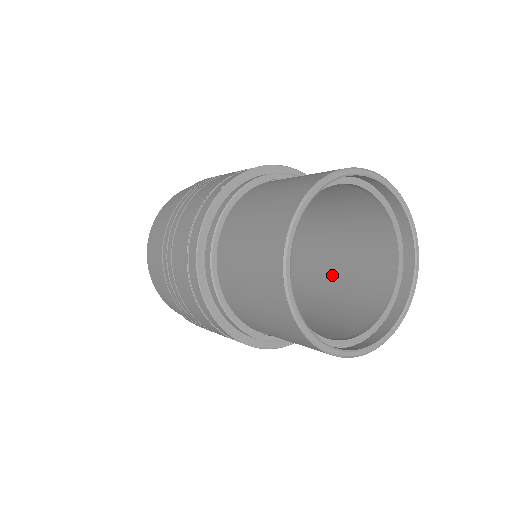
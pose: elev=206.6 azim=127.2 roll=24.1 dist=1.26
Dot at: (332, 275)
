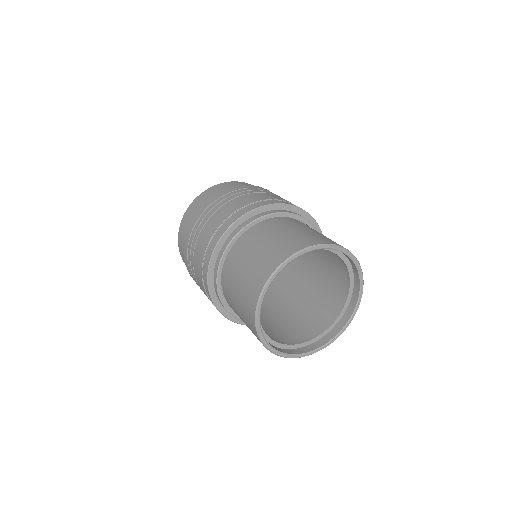
Dot at: (315, 256)
